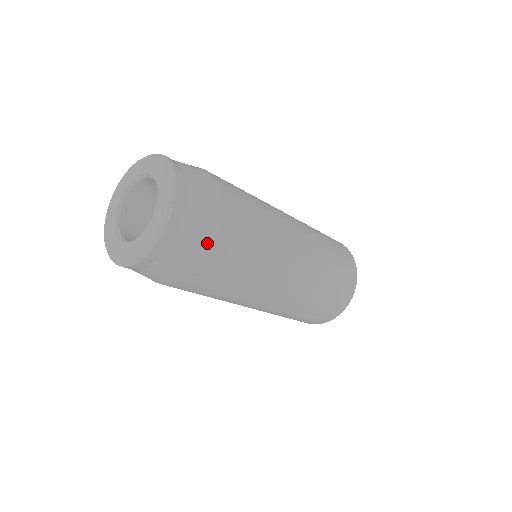
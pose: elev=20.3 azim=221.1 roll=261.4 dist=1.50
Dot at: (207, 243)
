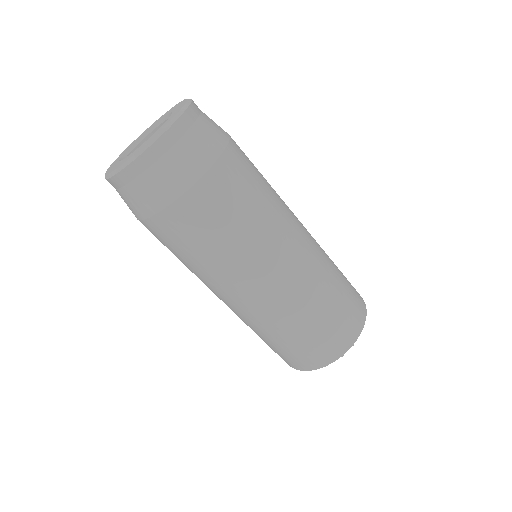
Dot at: (222, 144)
